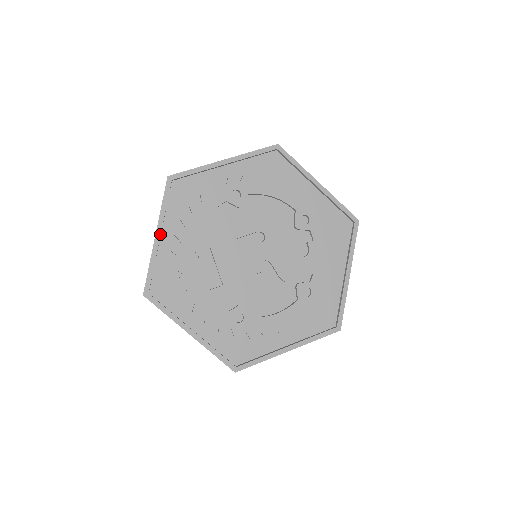
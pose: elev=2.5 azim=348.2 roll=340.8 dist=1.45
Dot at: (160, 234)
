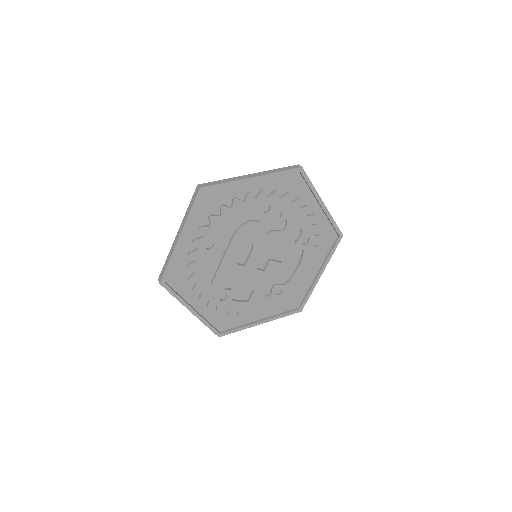
Dot at: (193, 309)
